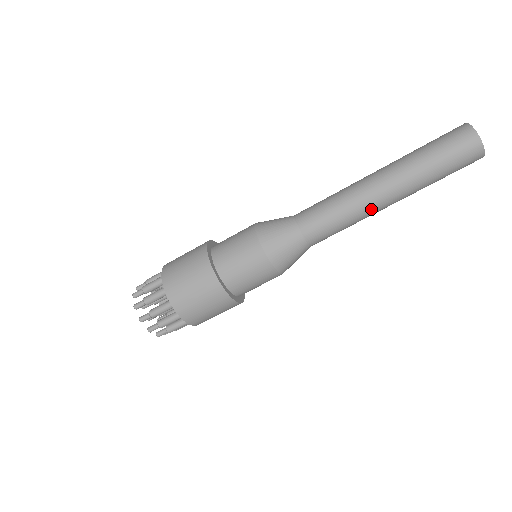
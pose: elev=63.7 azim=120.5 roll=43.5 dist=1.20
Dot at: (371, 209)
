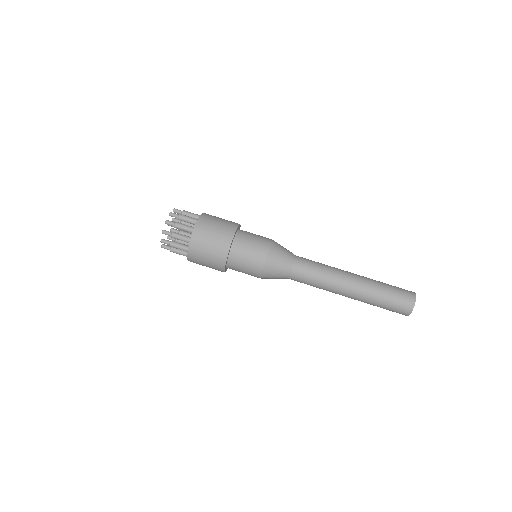
Dot at: (335, 291)
